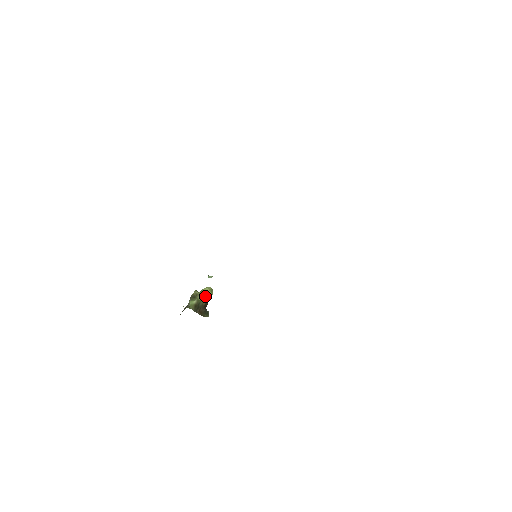
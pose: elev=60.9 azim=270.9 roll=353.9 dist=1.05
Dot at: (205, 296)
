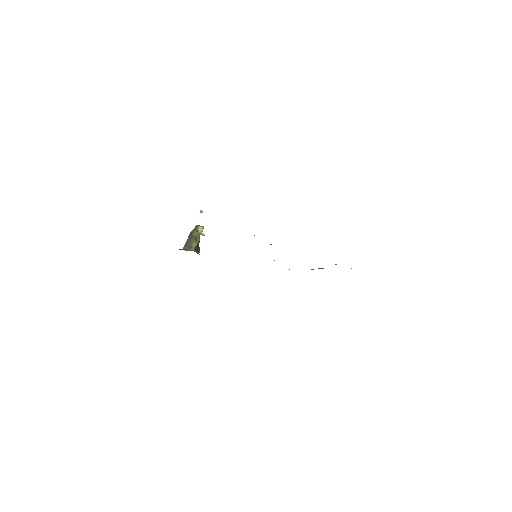
Dot at: occluded
